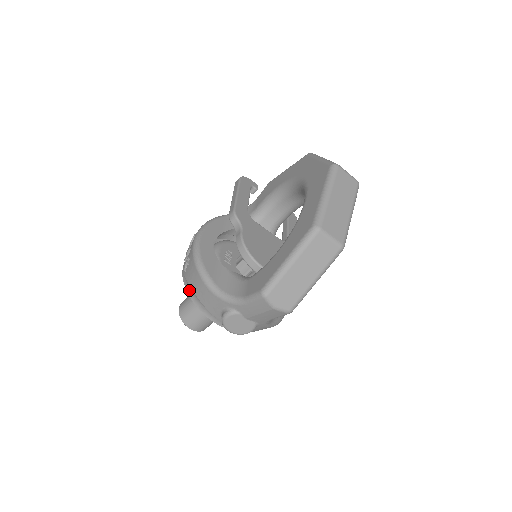
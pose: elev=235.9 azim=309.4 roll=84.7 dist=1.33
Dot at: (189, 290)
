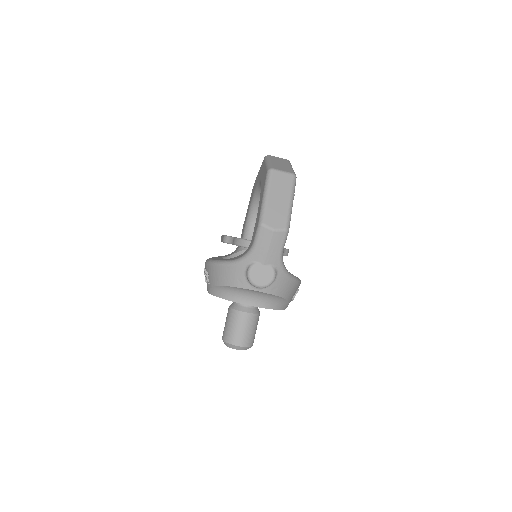
Dot at: (218, 293)
